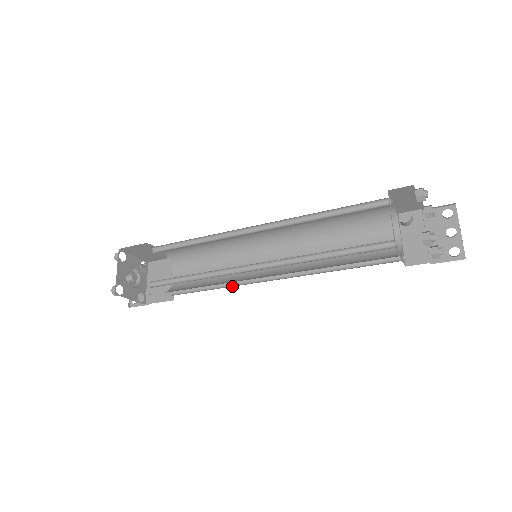
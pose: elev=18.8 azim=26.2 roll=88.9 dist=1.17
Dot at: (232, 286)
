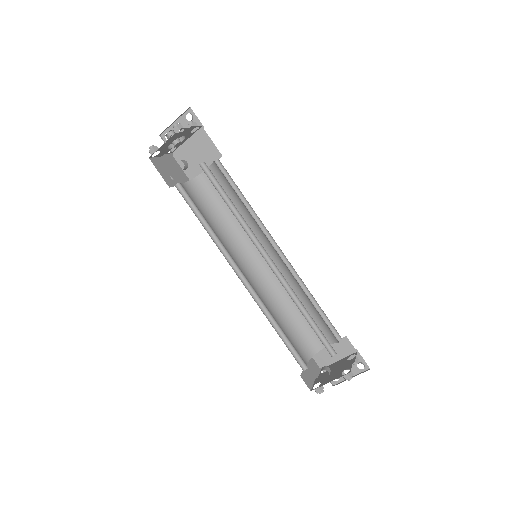
Dot at: occluded
